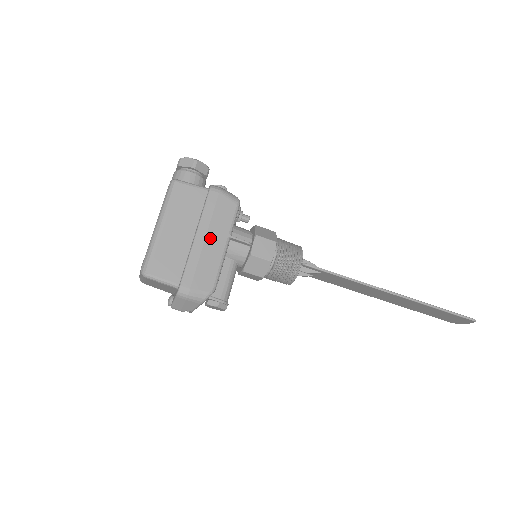
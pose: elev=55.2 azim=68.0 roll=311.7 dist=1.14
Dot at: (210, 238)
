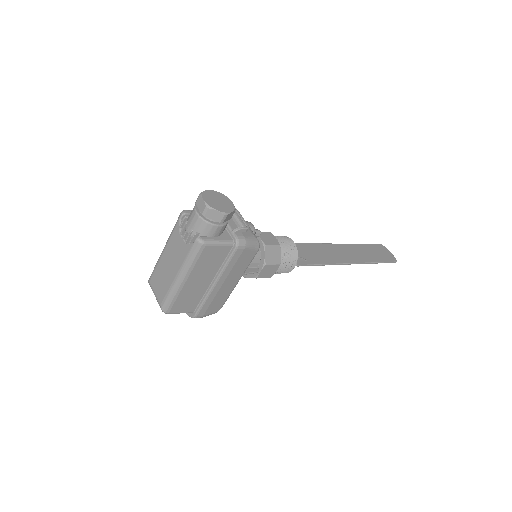
Dot at: (227, 282)
